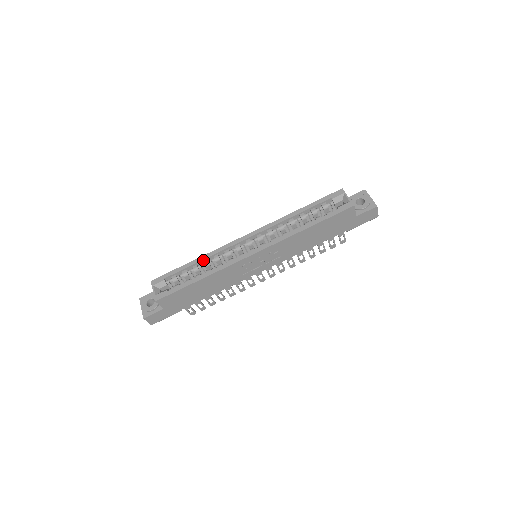
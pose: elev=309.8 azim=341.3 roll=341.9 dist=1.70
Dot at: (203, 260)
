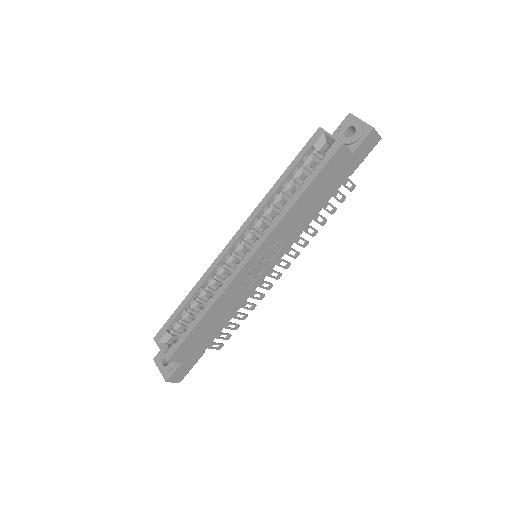
Dot at: (197, 290)
